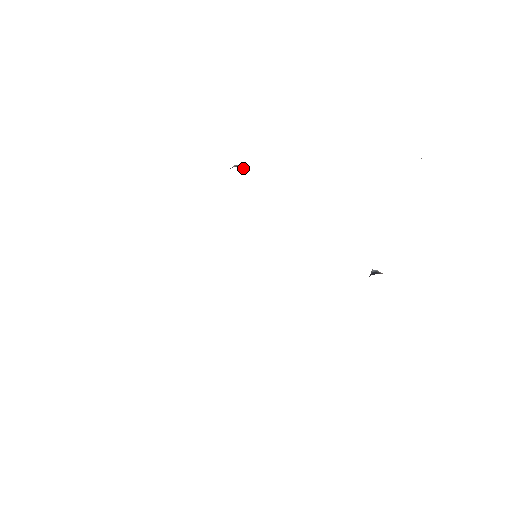
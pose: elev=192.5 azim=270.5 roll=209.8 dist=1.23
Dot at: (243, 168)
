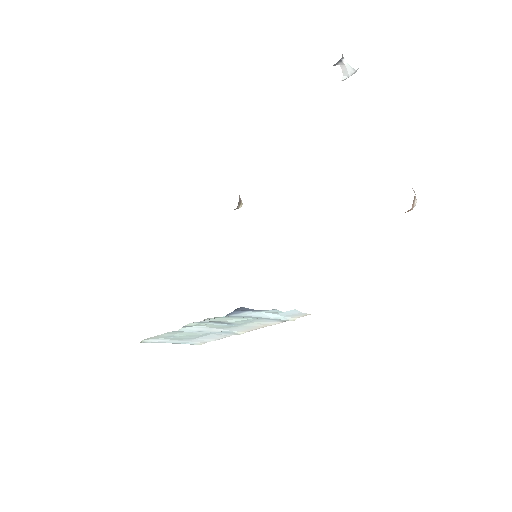
Dot at: occluded
